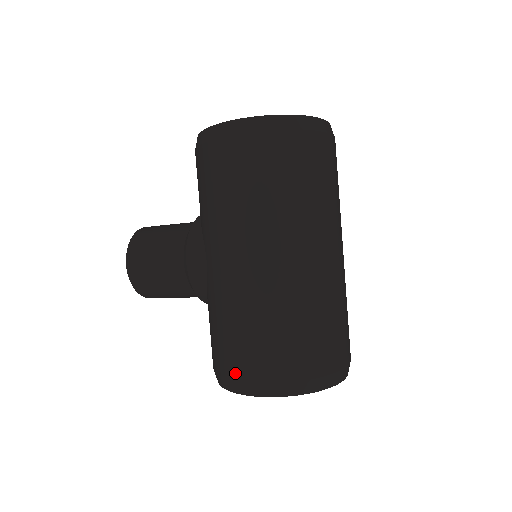
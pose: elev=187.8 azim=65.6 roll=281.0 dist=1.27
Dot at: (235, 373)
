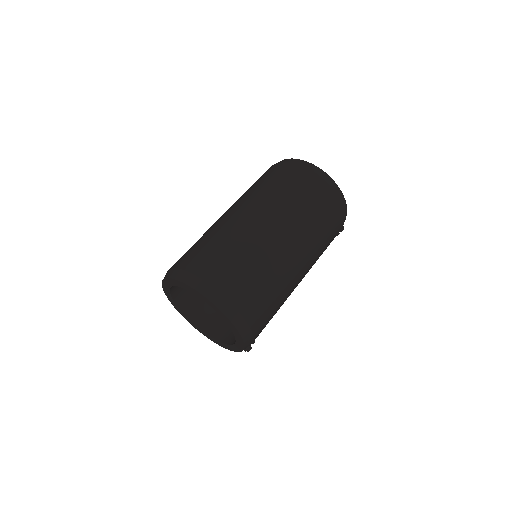
Dot at: occluded
